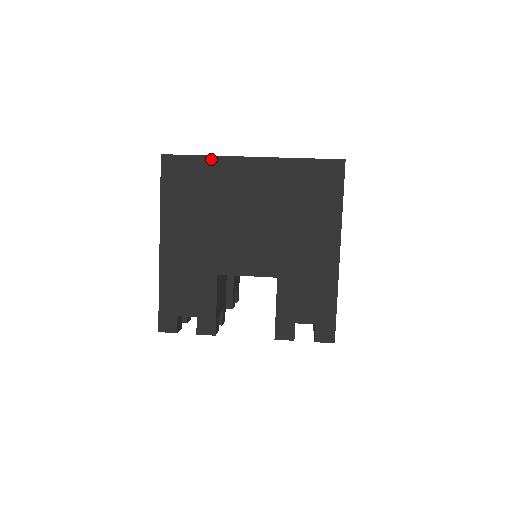
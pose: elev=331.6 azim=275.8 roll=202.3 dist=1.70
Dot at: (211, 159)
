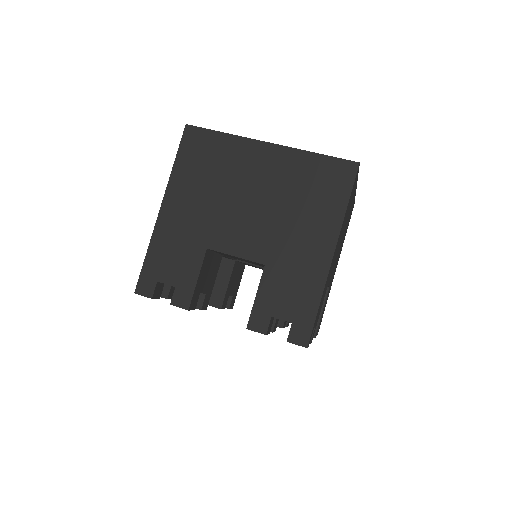
Dot at: (230, 137)
